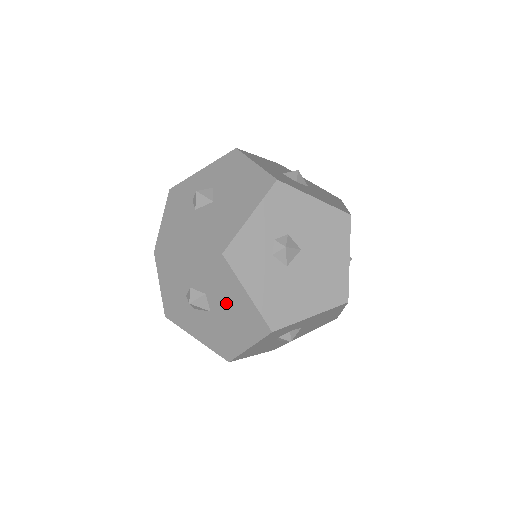
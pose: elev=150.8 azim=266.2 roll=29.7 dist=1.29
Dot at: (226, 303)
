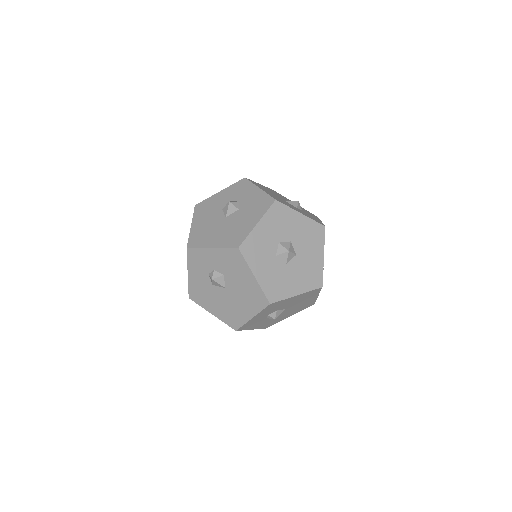
Dot at: occluded
